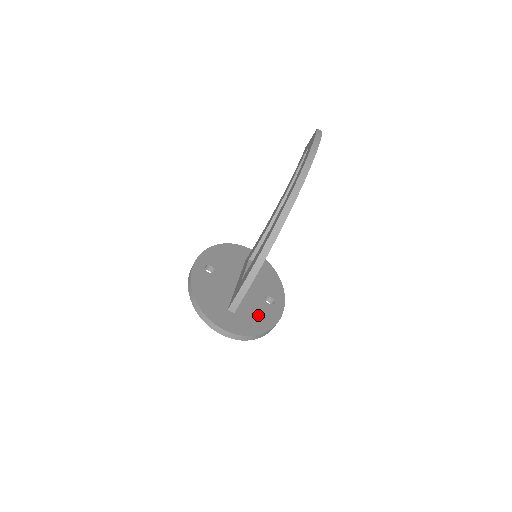
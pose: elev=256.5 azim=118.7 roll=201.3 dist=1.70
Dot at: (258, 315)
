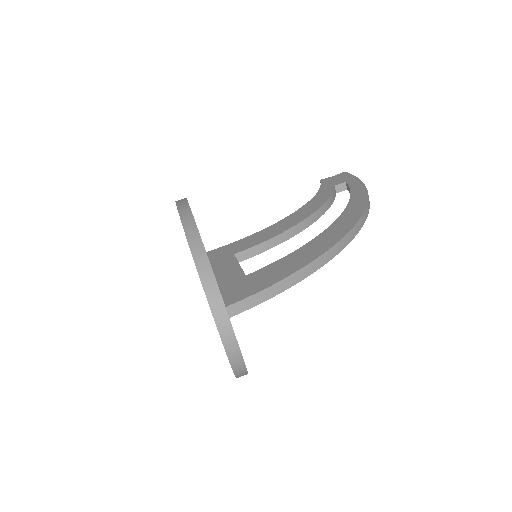
Dot at: occluded
